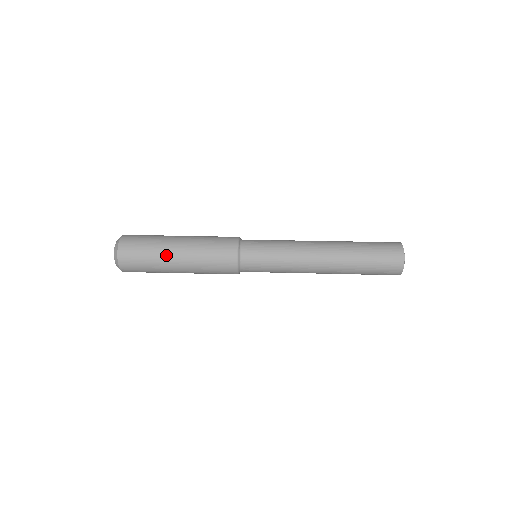
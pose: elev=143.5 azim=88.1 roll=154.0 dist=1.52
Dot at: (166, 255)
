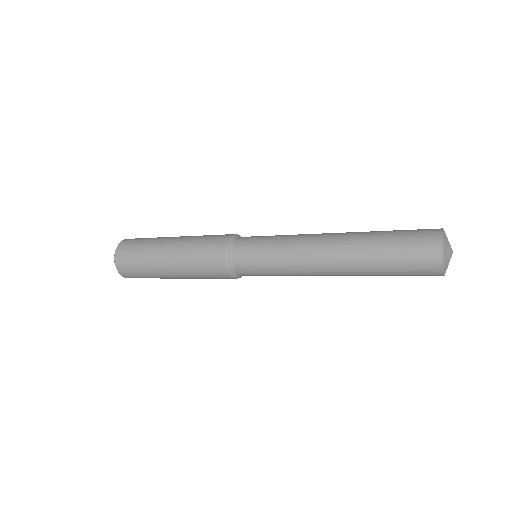
Dot at: (165, 238)
